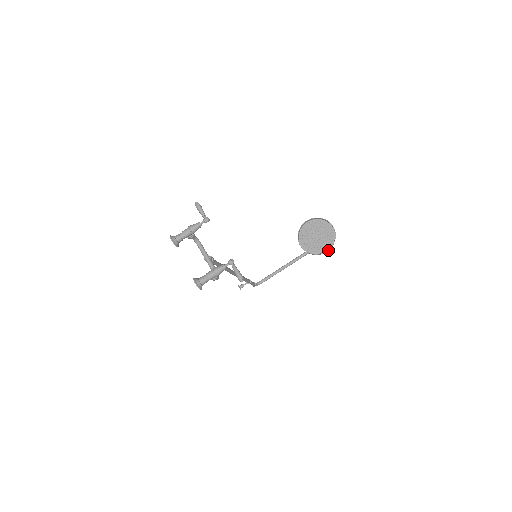
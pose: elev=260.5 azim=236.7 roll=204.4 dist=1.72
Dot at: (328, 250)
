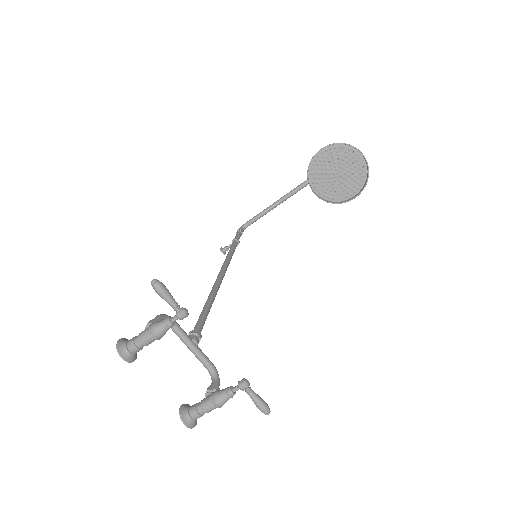
Dot at: (356, 194)
